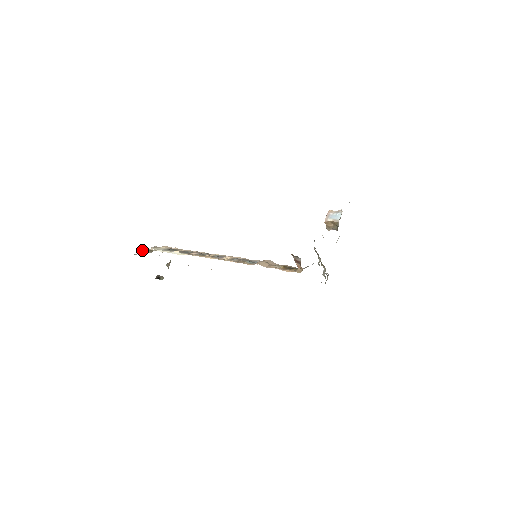
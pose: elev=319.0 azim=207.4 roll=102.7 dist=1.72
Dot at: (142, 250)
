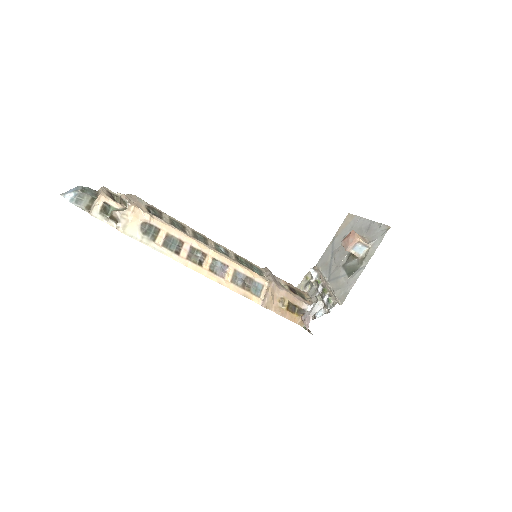
Dot at: (95, 211)
